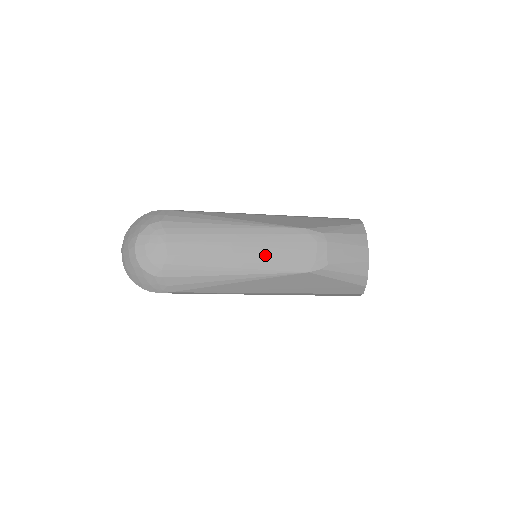
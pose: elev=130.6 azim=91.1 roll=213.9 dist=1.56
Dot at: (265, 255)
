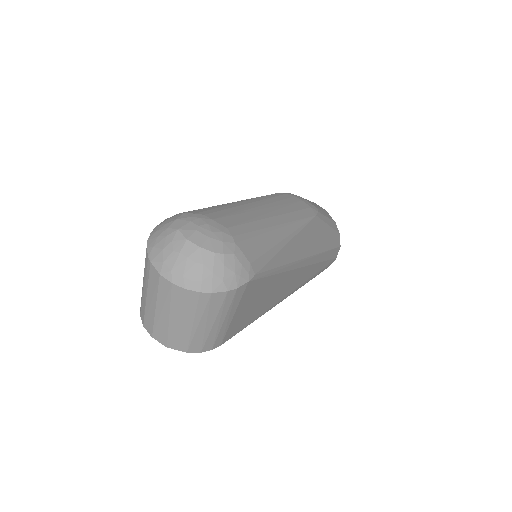
Dot at: (283, 210)
